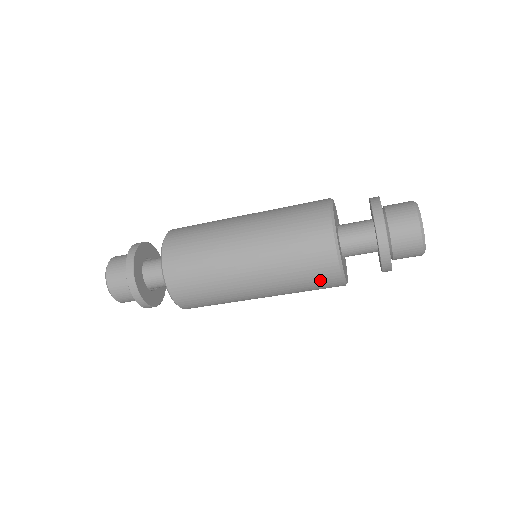
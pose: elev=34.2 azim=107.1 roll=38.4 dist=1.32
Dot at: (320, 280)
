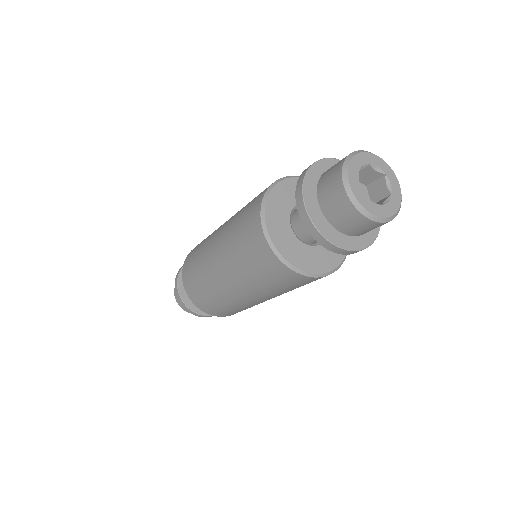
Dot at: occluded
